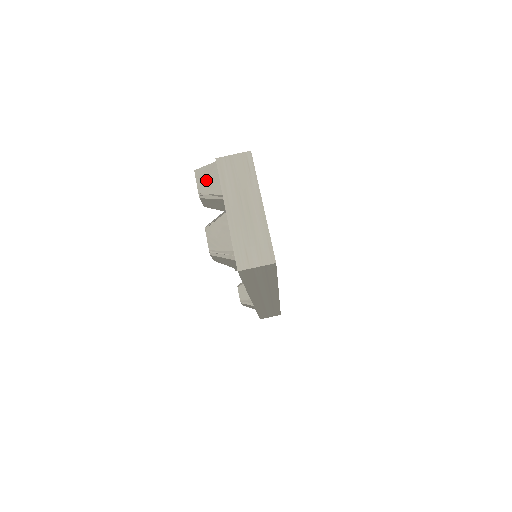
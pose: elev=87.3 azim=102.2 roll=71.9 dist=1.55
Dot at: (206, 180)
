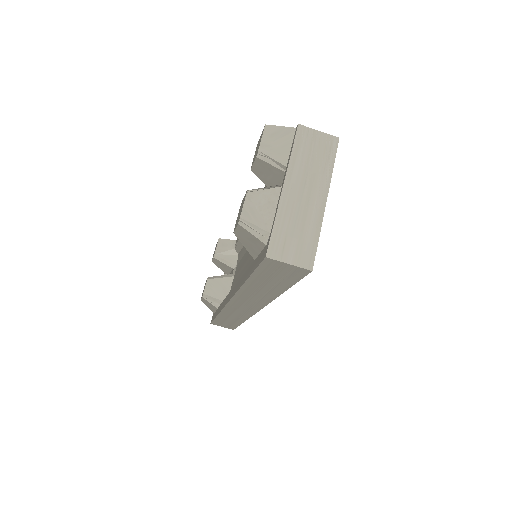
Dot at: (274, 141)
